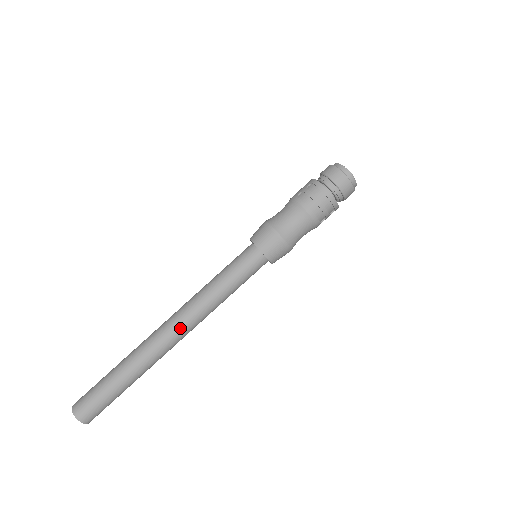
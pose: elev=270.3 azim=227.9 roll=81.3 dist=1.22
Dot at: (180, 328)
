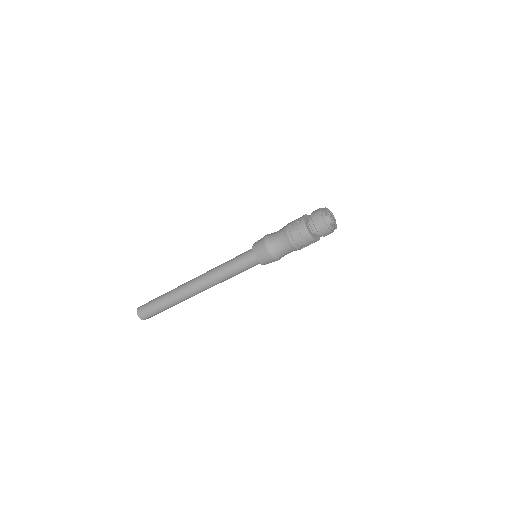
Dot at: (200, 287)
